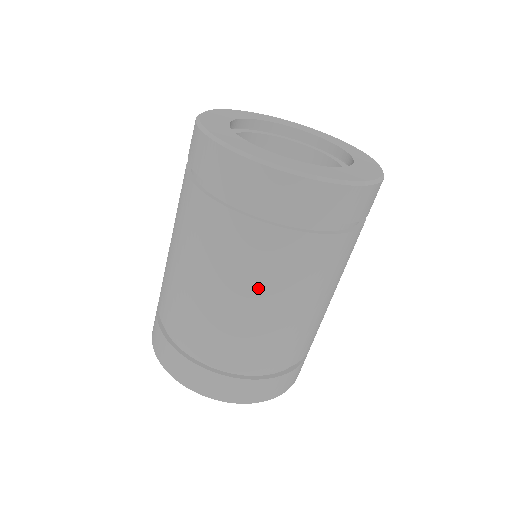
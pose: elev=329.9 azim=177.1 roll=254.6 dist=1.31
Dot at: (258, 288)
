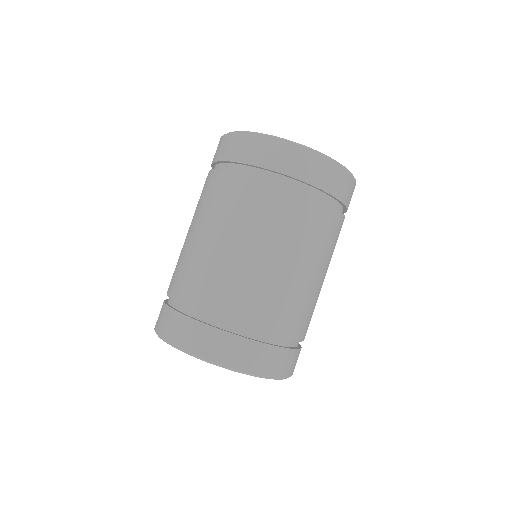
Dot at: (323, 260)
